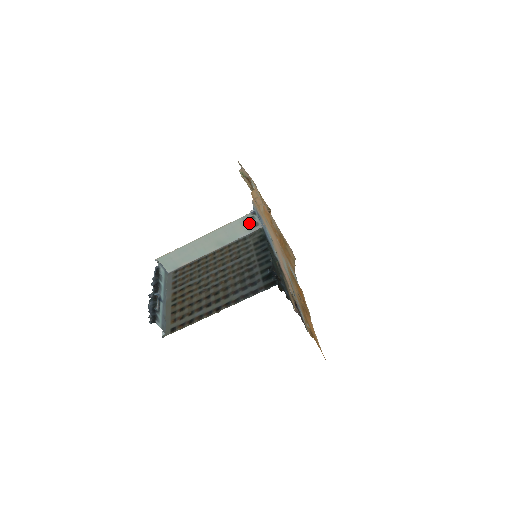
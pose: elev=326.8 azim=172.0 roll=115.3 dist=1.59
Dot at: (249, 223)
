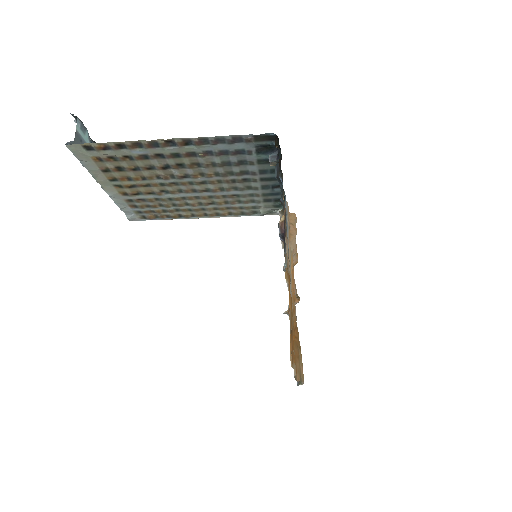
Dot at: occluded
